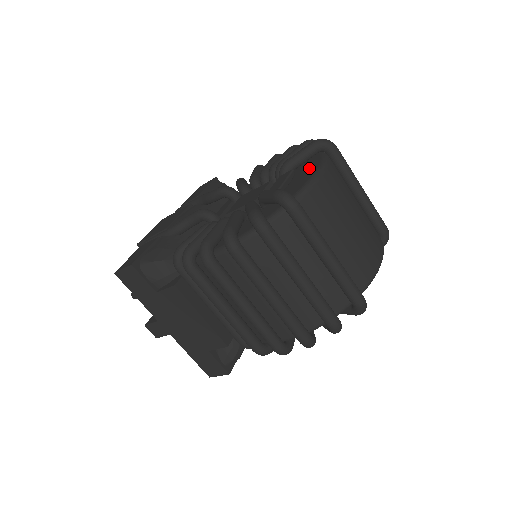
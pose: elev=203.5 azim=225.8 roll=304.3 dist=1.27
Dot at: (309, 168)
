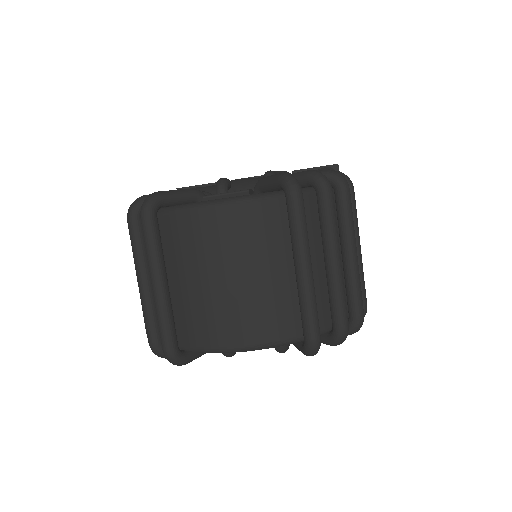
Dot at: occluded
